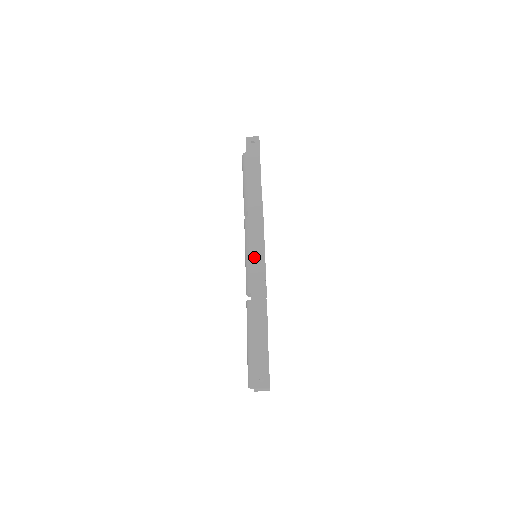
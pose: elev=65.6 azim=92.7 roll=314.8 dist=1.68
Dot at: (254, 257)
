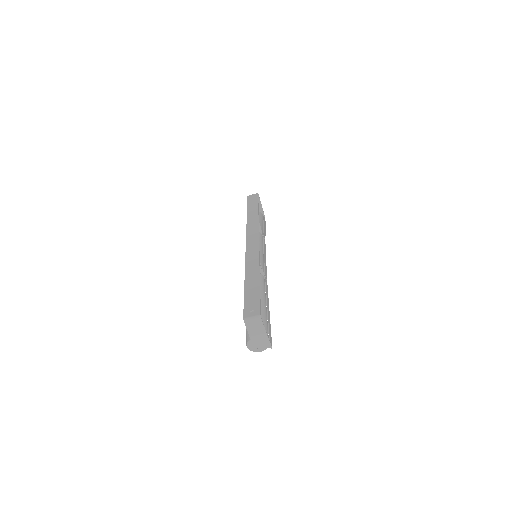
Dot at: (250, 245)
